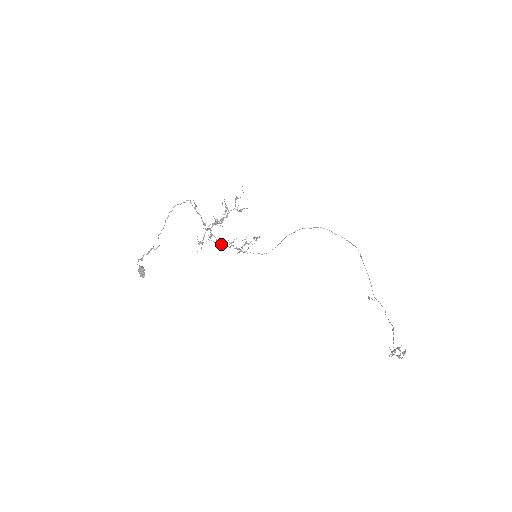
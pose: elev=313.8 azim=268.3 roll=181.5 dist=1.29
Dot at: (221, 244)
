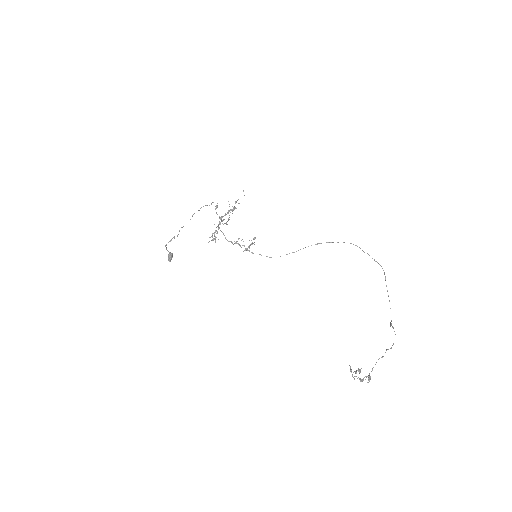
Dot at: (231, 242)
